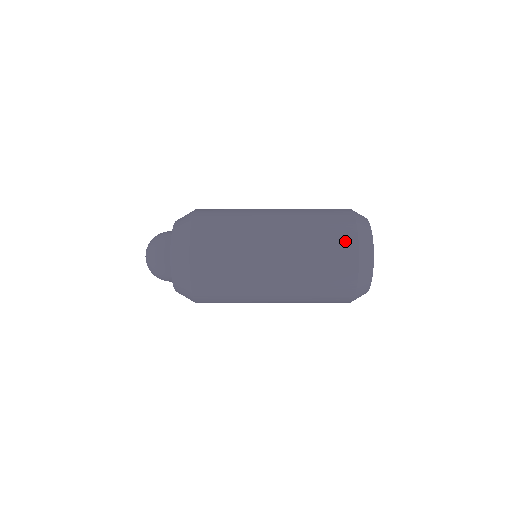
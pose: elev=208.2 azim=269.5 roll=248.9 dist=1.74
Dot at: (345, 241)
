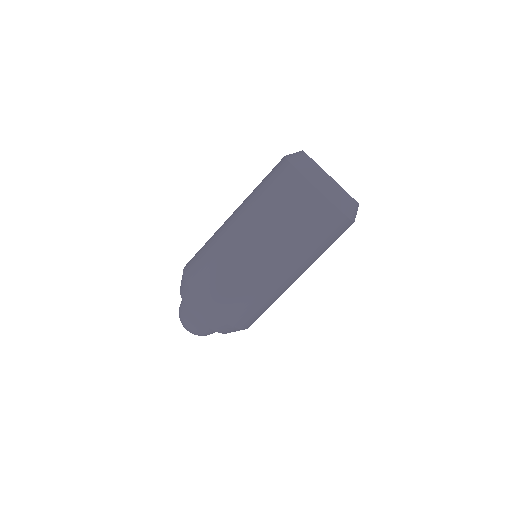
Dot at: occluded
